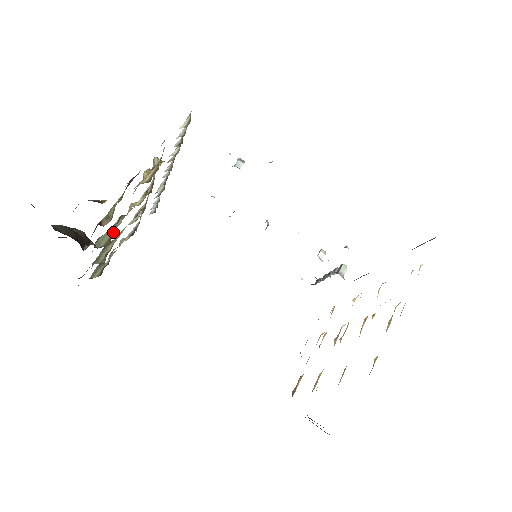
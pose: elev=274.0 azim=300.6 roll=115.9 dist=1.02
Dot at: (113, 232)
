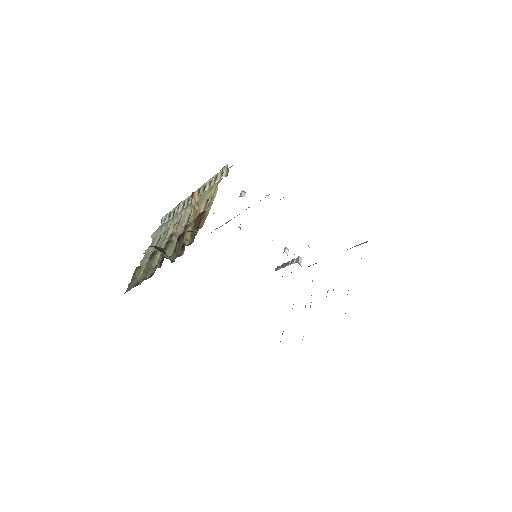
Dot at: (175, 247)
